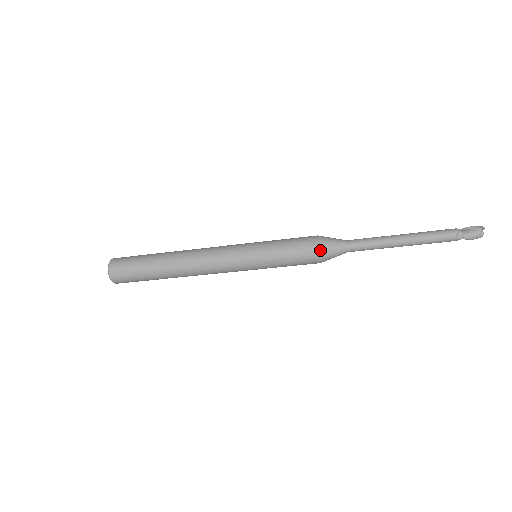
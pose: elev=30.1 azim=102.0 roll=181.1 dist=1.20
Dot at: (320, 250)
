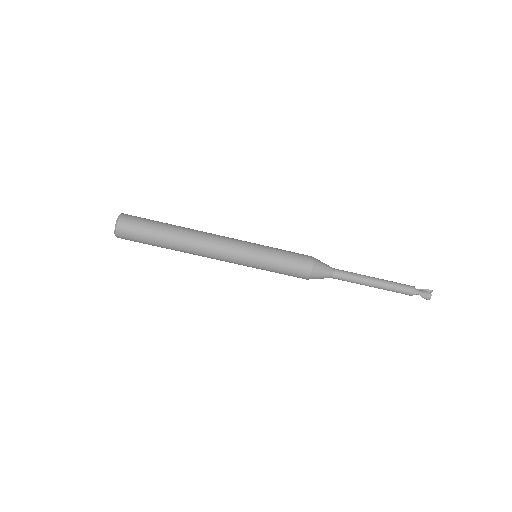
Dot at: (314, 263)
